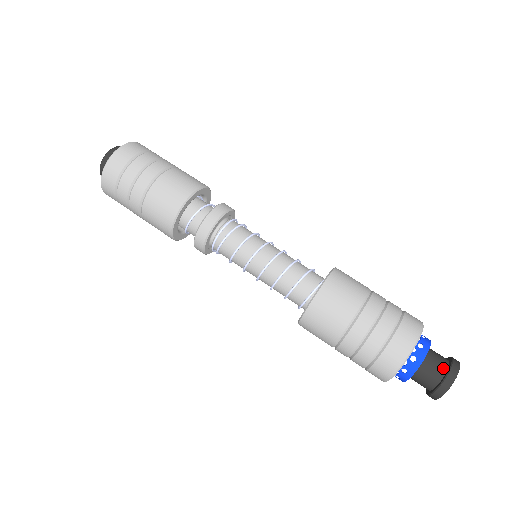
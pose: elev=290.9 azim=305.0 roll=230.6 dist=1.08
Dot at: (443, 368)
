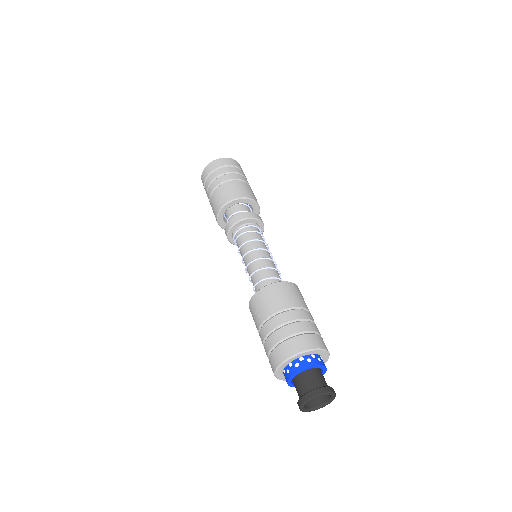
Dot at: (306, 390)
